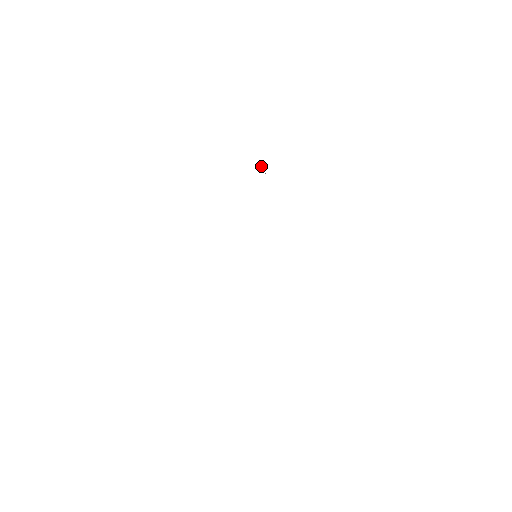
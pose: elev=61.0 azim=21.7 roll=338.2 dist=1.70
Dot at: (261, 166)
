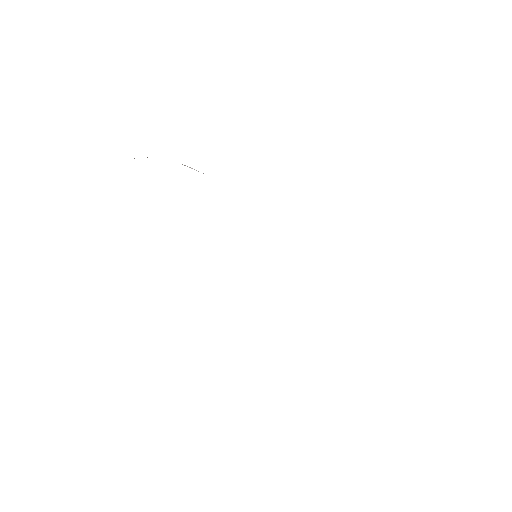
Dot at: occluded
